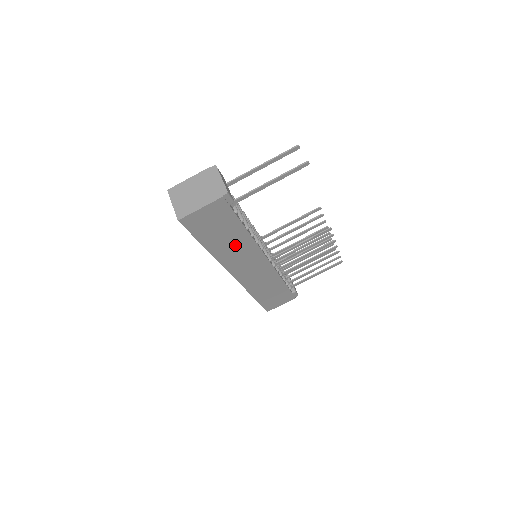
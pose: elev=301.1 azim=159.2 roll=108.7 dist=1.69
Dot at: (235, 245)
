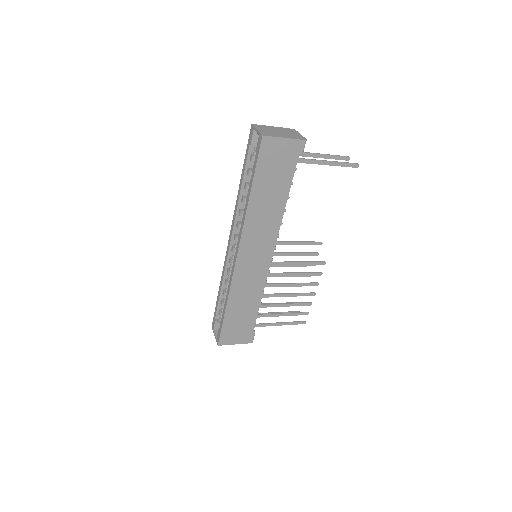
Dot at: (269, 209)
